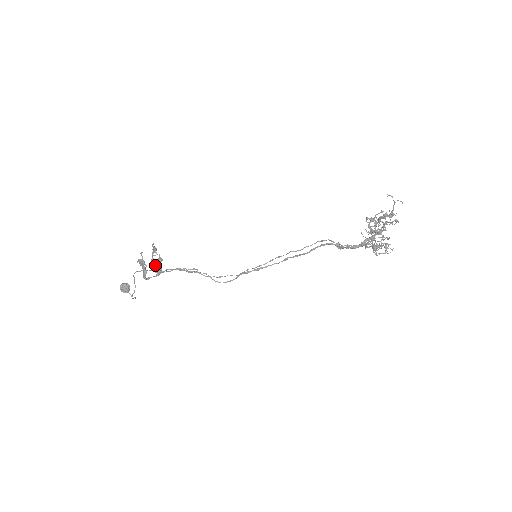
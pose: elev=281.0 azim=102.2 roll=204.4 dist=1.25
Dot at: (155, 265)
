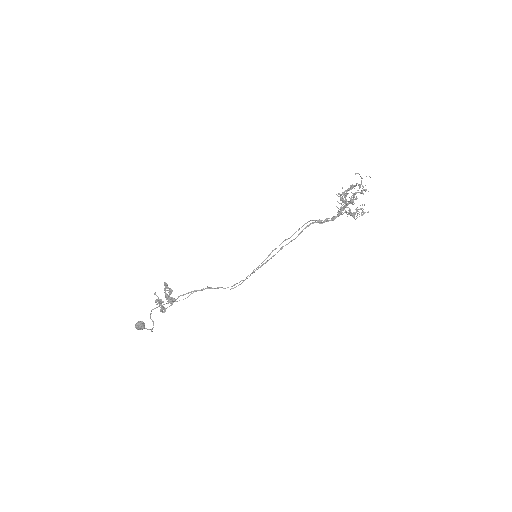
Dot at: (170, 298)
